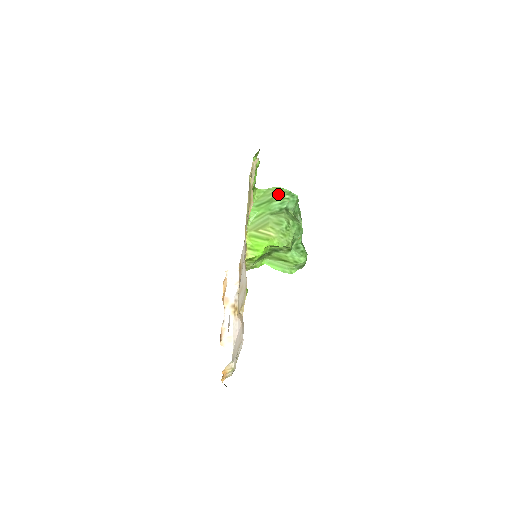
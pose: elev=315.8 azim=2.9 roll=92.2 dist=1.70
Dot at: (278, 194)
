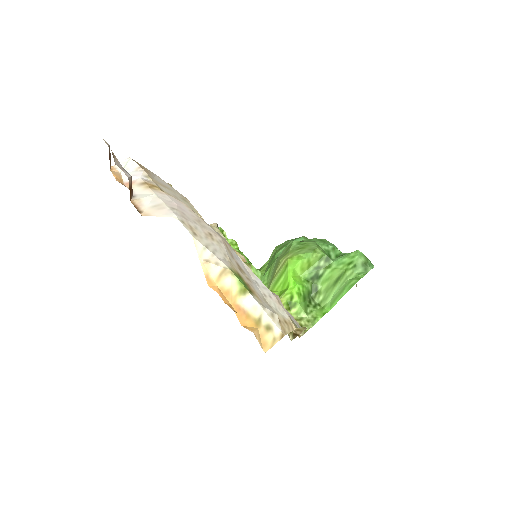
Dot at: (279, 248)
